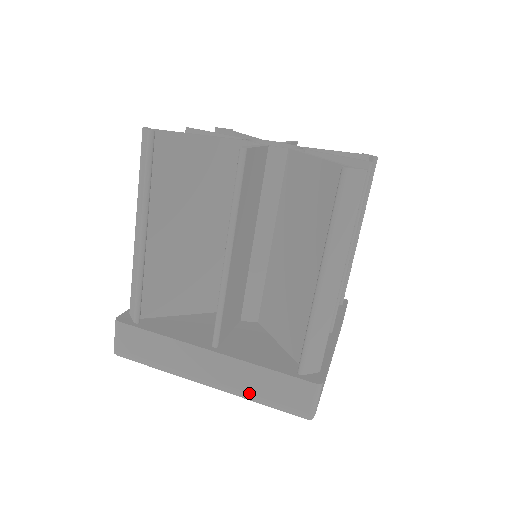
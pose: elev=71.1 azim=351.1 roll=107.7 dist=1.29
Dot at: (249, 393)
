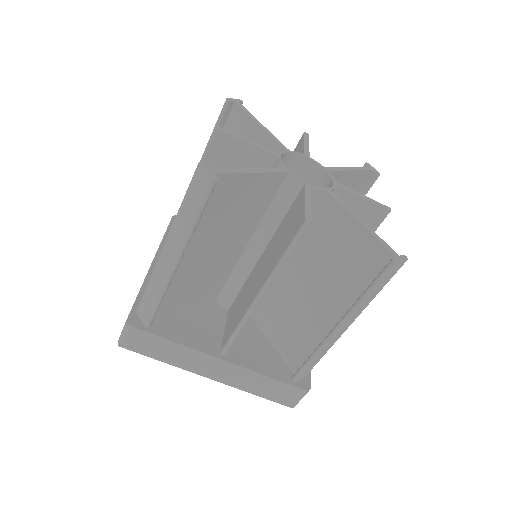
Dot at: (247, 389)
